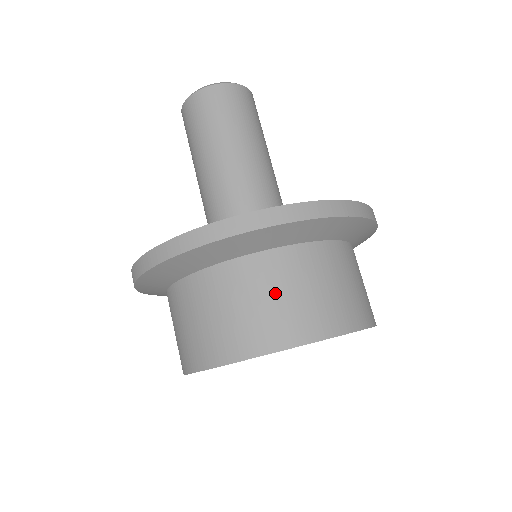
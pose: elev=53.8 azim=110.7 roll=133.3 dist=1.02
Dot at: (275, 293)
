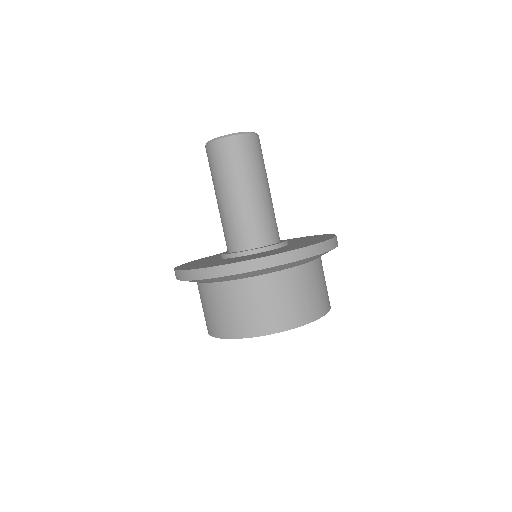
Dot at: (283, 297)
